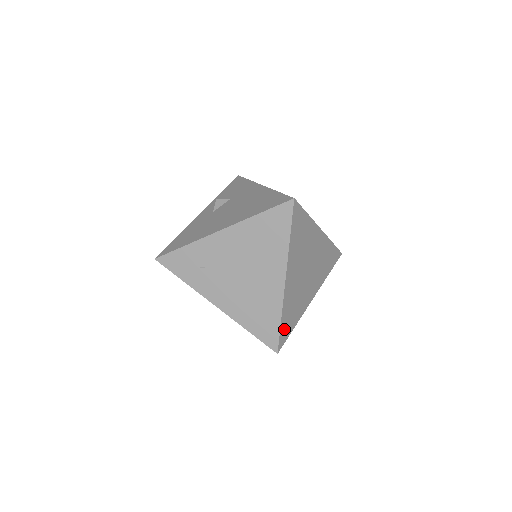
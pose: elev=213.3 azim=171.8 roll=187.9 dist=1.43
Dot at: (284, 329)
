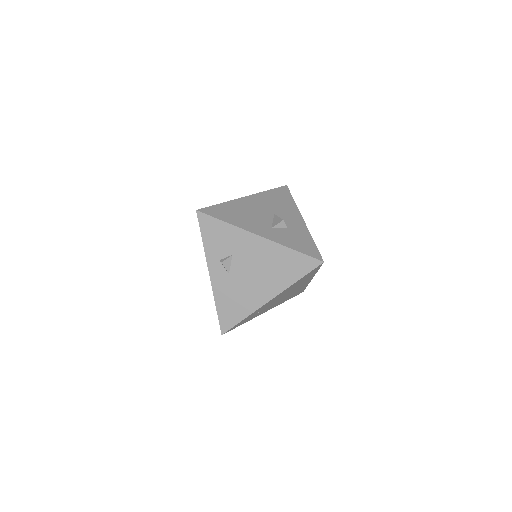
Dot at: occluded
